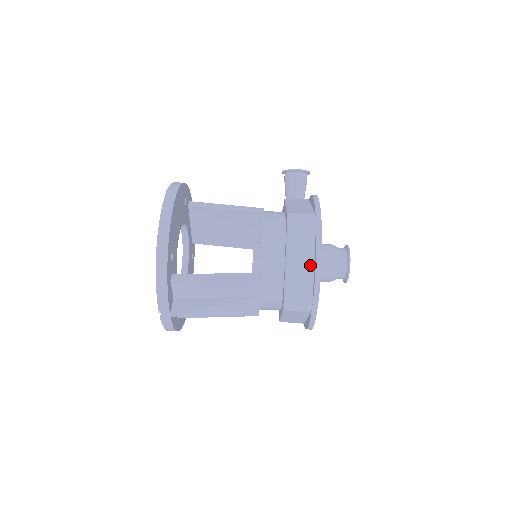
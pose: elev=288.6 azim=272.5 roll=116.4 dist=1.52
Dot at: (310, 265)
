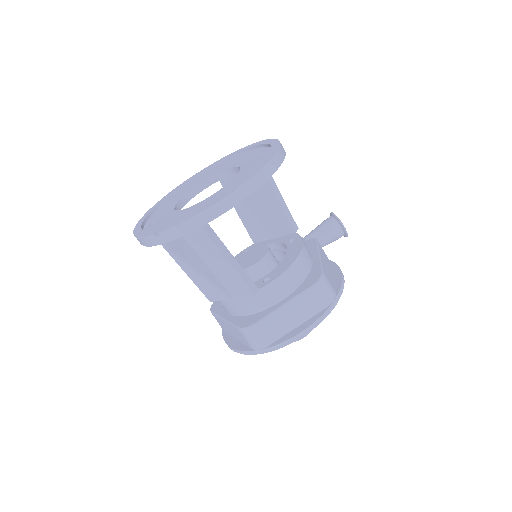
Dot at: (294, 325)
